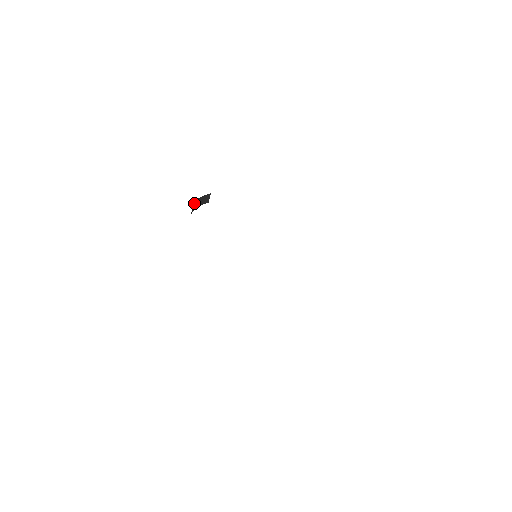
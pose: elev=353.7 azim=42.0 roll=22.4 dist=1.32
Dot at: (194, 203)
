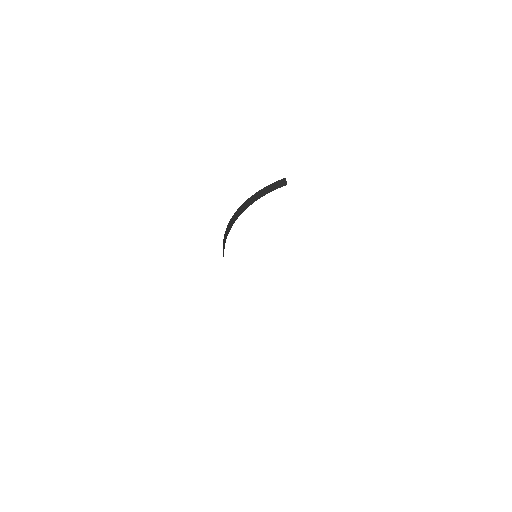
Dot at: (254, 194)
